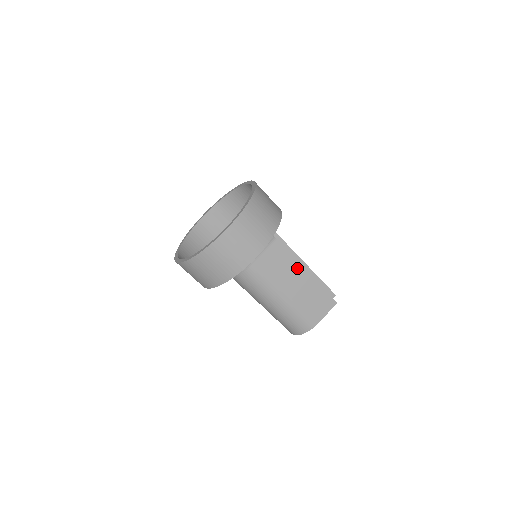
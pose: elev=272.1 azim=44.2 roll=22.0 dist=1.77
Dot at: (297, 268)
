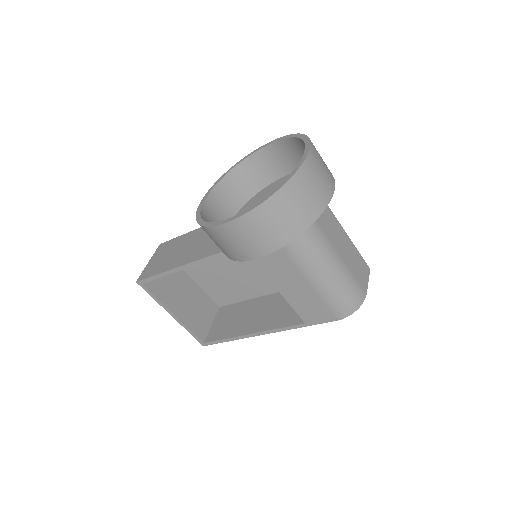
Dot at: (339, 227)
